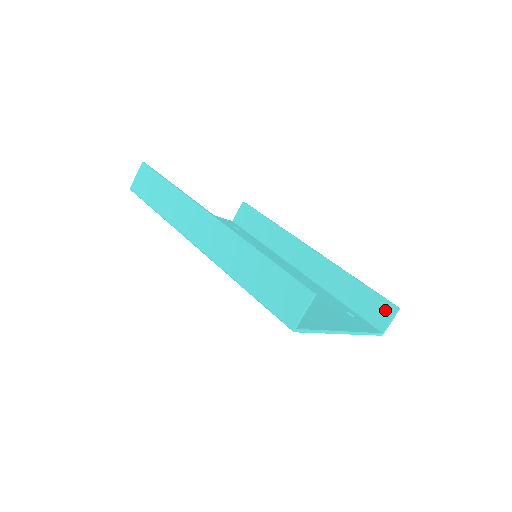
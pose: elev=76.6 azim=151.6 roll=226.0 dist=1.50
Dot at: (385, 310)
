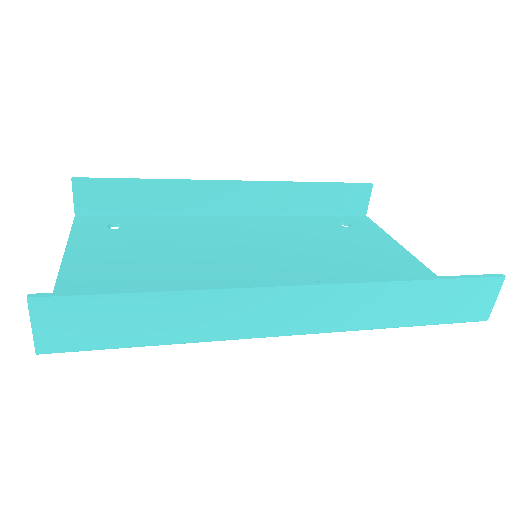
Dot at: (360, 194)
